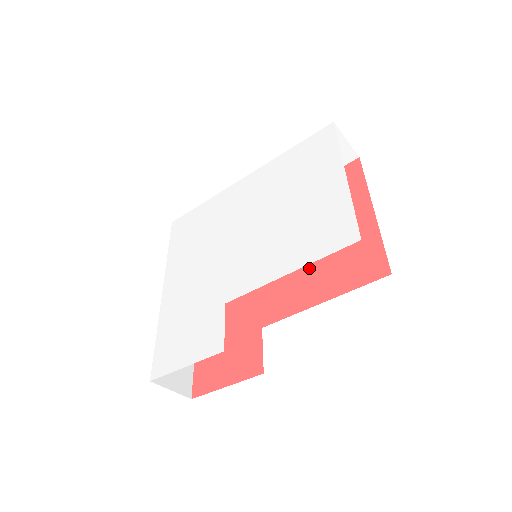
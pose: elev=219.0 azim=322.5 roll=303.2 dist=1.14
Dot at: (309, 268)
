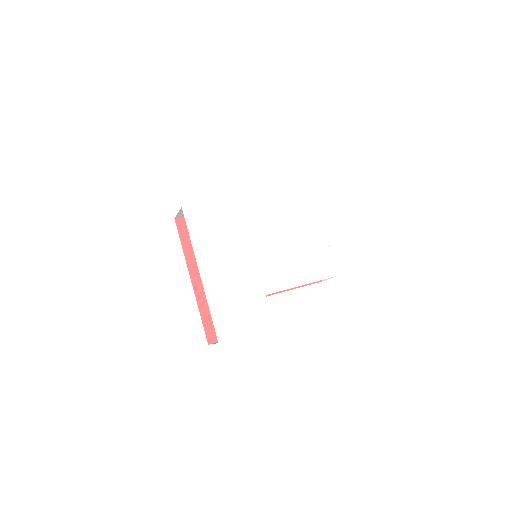
Dot at: occluded
